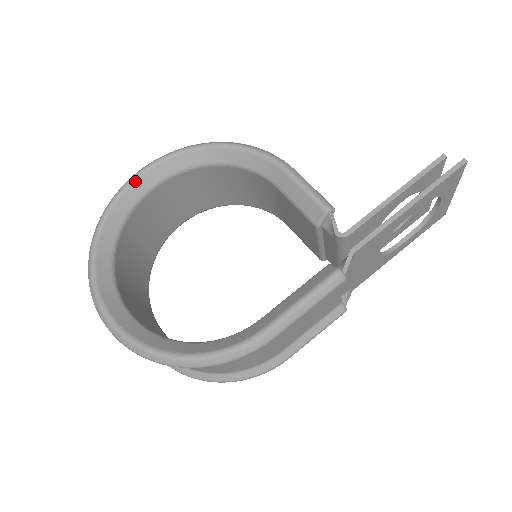
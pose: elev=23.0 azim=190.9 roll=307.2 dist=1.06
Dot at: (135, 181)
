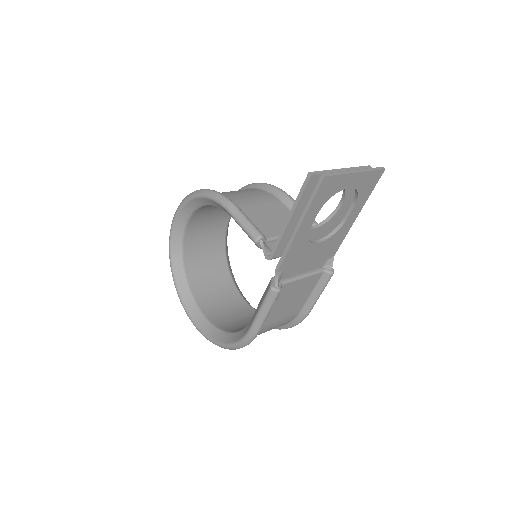
Dot at: (172, 232)
